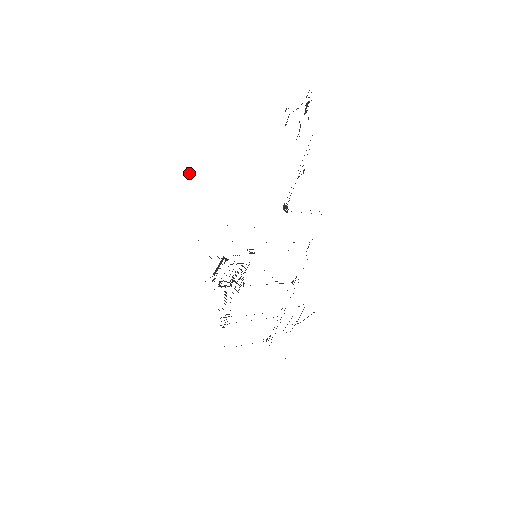
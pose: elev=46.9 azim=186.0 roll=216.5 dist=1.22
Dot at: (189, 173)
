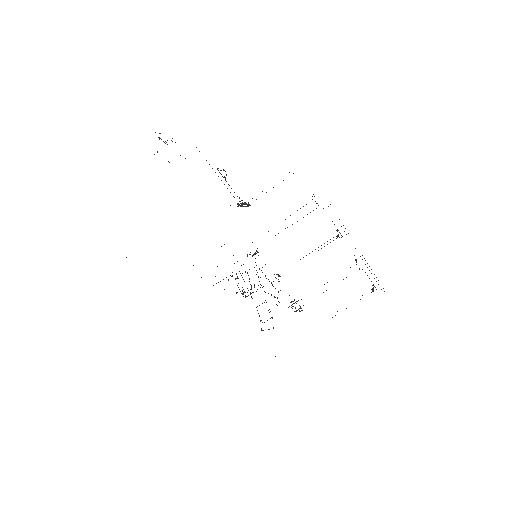
Dot at: occluded
